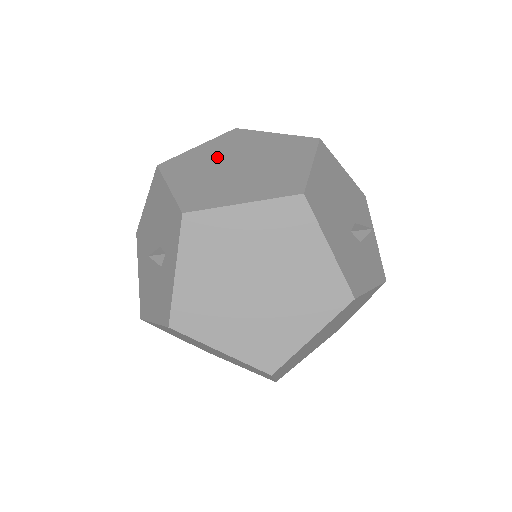
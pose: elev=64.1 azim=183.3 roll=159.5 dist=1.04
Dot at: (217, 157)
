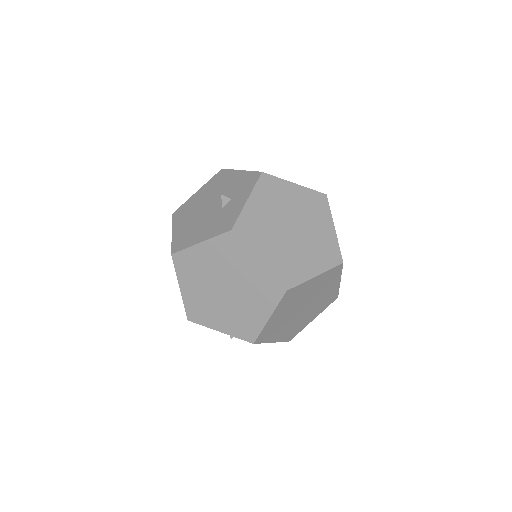
Dot at: occluded
